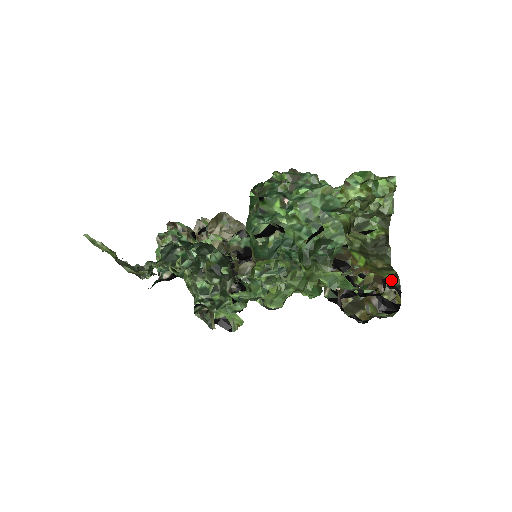
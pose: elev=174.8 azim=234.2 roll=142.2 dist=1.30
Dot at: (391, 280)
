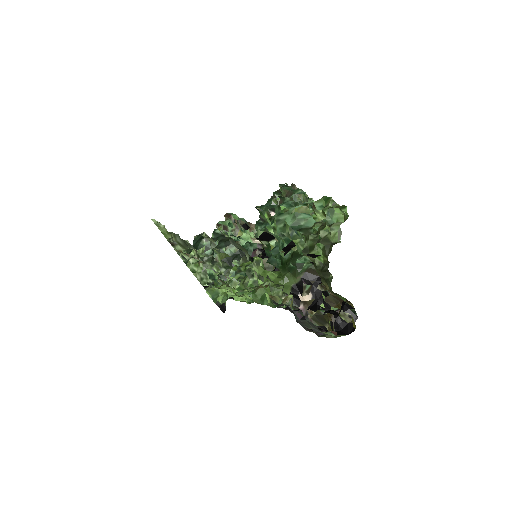
Dot at: (348, 304)
